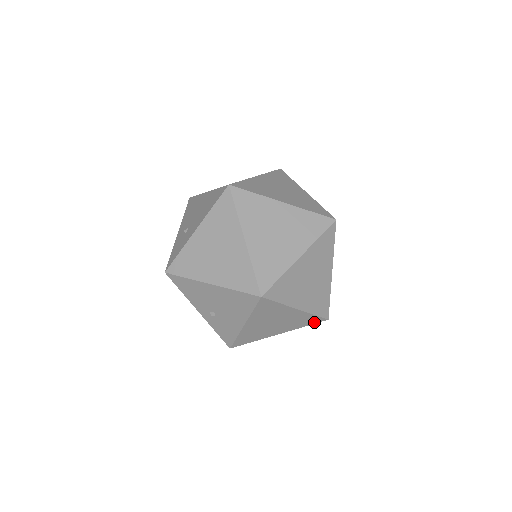
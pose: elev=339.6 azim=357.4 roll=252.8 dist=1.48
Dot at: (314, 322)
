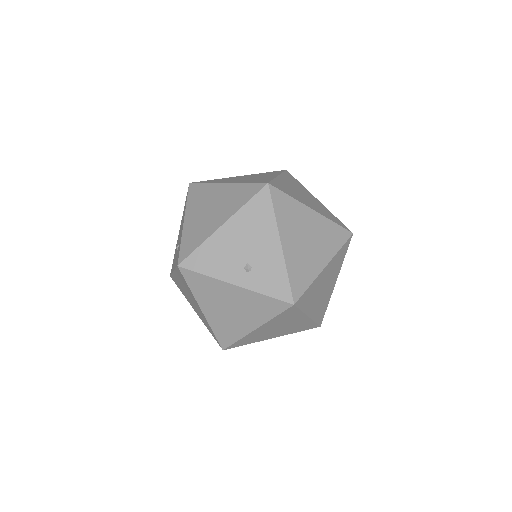
Dot at: (343, 239)
